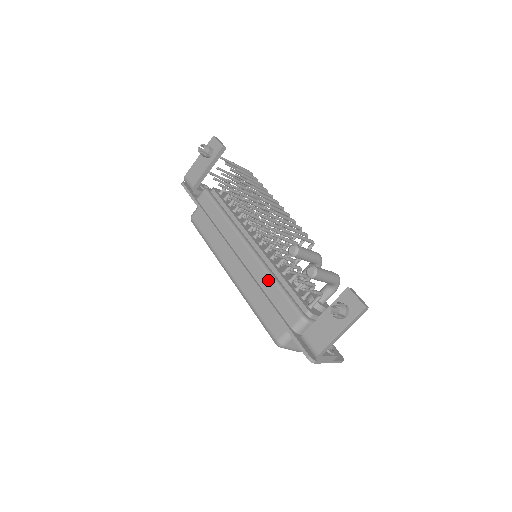
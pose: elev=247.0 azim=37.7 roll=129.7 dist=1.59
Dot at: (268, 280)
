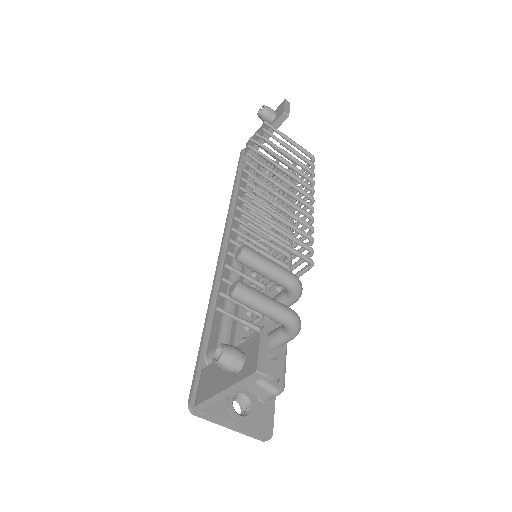
Dot at: (225, 285)
